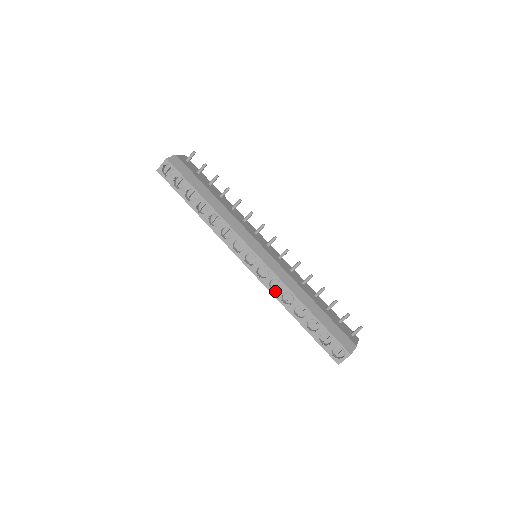
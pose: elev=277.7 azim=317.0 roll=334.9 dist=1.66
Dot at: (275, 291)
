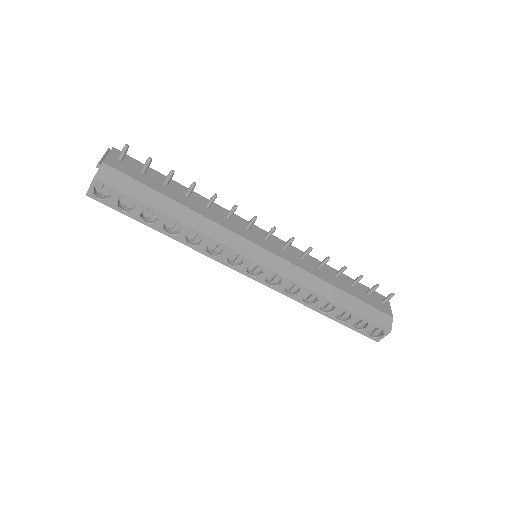
Dot at: (293, 295)
